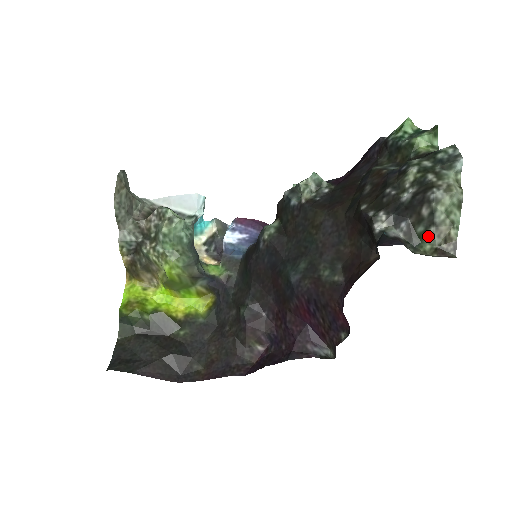
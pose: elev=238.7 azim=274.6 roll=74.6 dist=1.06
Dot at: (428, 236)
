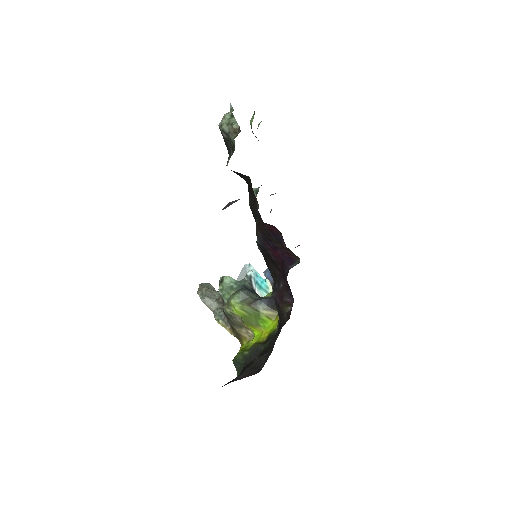
Dot at: (232, 141)
